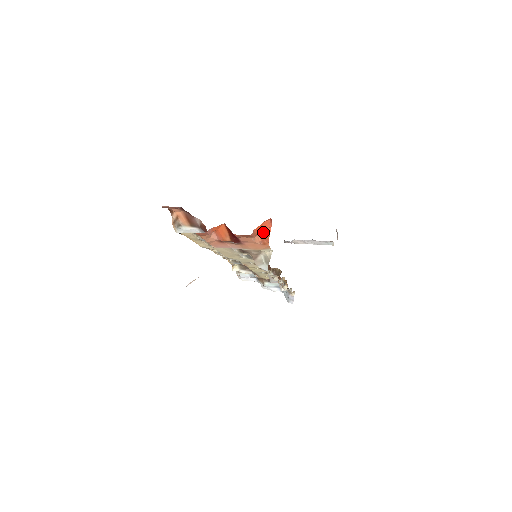
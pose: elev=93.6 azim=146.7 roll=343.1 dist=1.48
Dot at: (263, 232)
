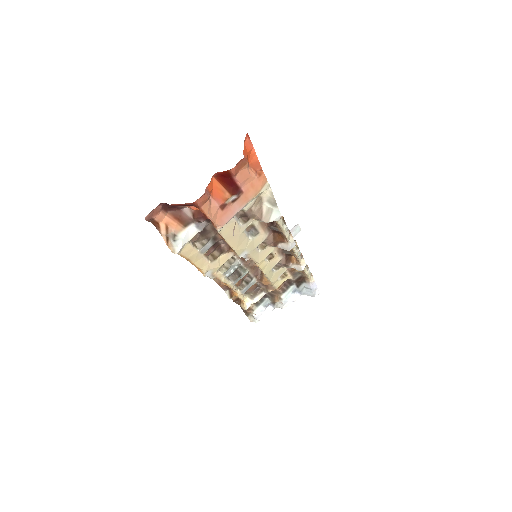
Dot at: (250, 159)
